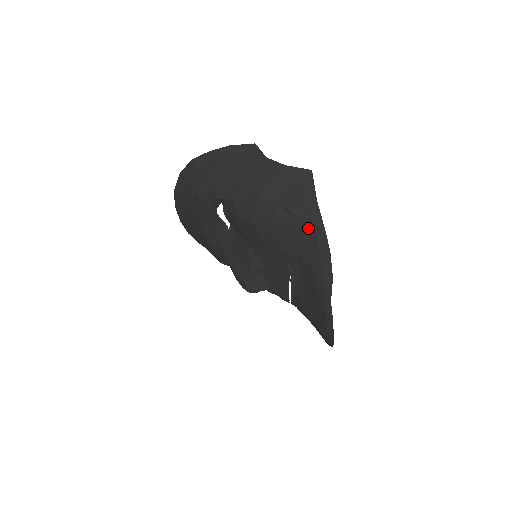
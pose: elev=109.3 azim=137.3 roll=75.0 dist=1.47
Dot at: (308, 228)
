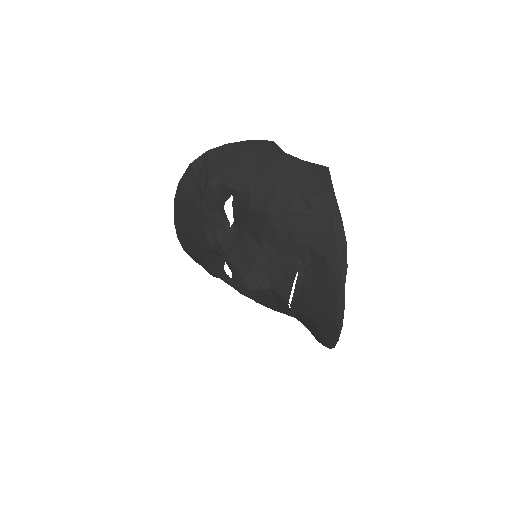
Dot at: (325, 218)
